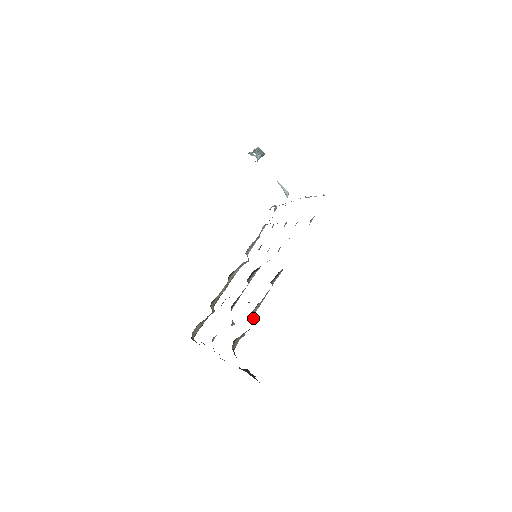
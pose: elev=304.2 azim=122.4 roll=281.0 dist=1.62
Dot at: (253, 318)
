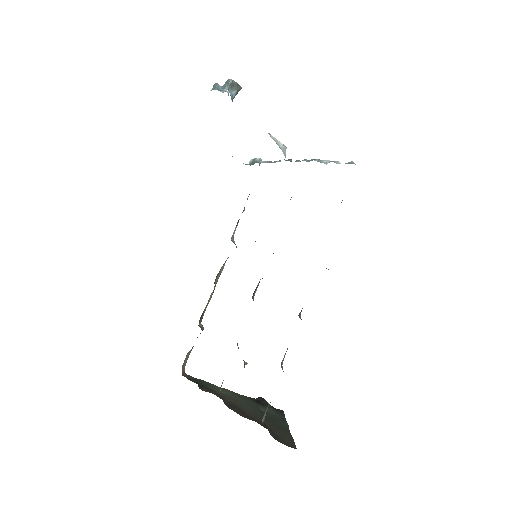
Dot at: occluded
